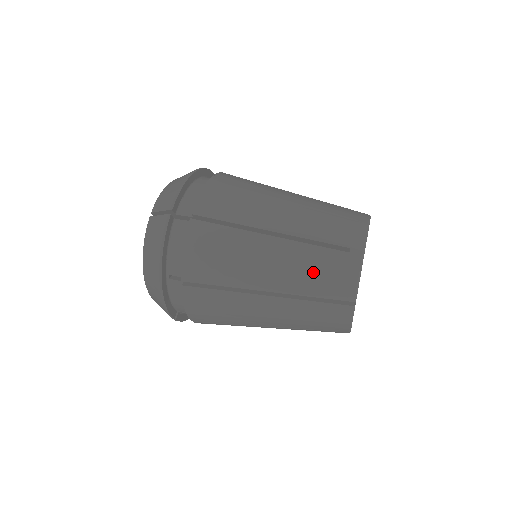
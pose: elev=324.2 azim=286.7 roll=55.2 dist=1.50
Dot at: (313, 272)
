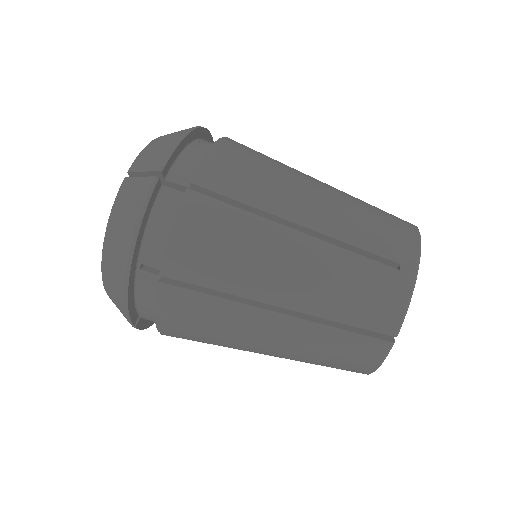
Dot at: (349, 289)
